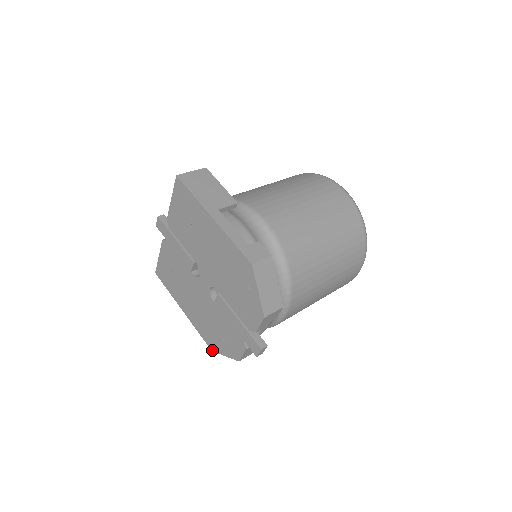
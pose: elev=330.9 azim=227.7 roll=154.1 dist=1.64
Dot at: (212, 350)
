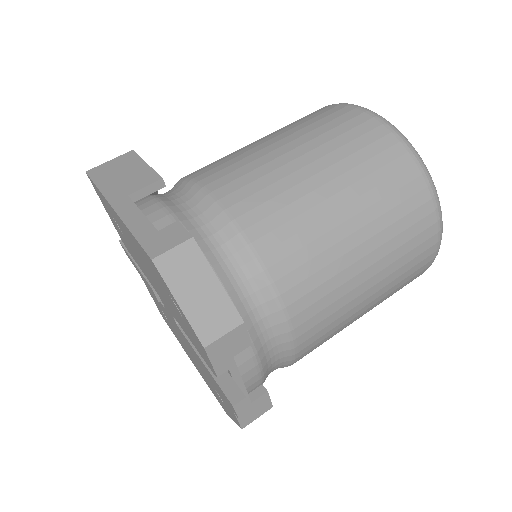
Dot at: occluded
